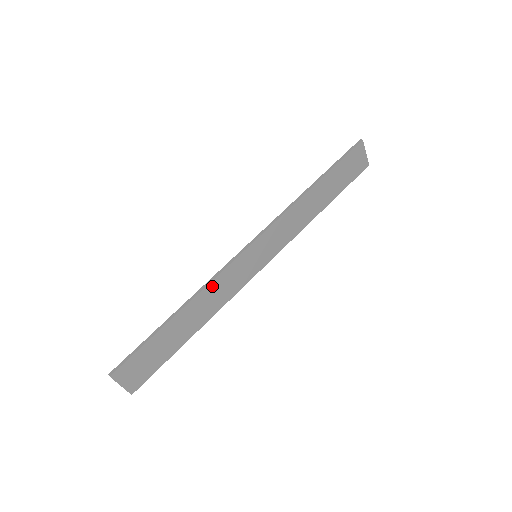
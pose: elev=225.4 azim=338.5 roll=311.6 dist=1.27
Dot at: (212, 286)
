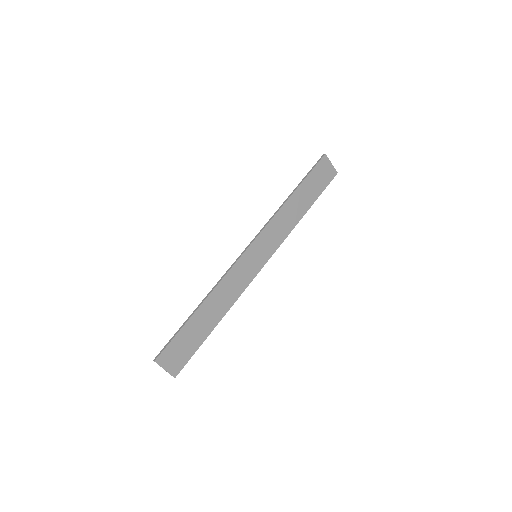
Dot at: (224, 283)
